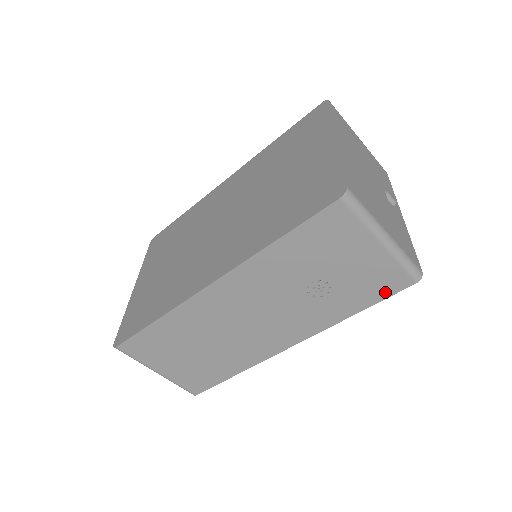
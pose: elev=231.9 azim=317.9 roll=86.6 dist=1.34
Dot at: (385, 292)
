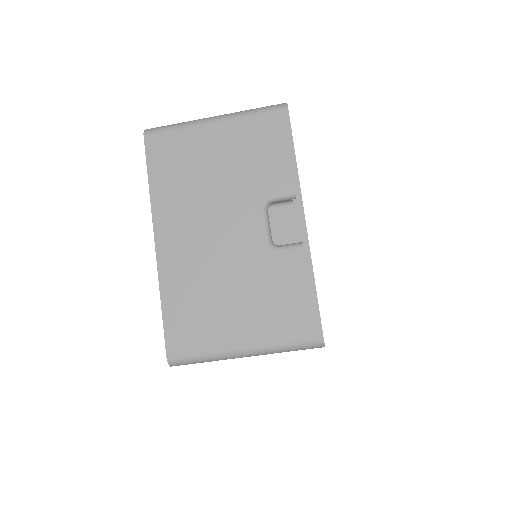
Dot at: occluded
